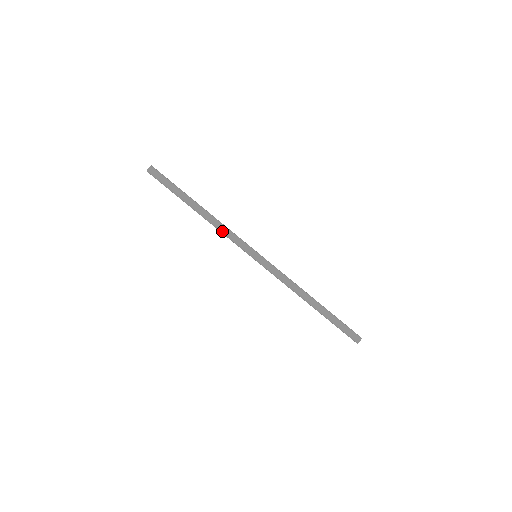
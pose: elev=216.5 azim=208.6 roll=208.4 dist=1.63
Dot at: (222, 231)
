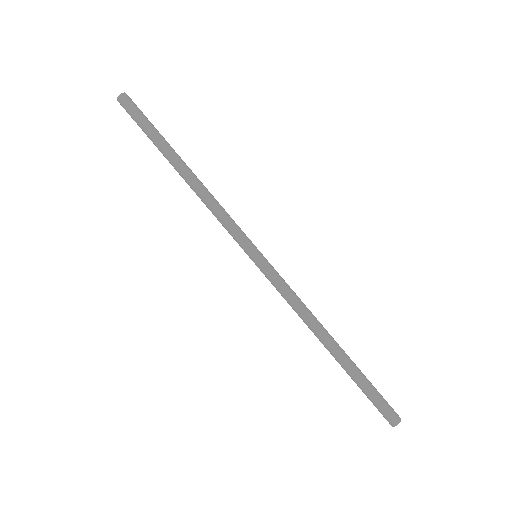
Dot at: (211, 208)
